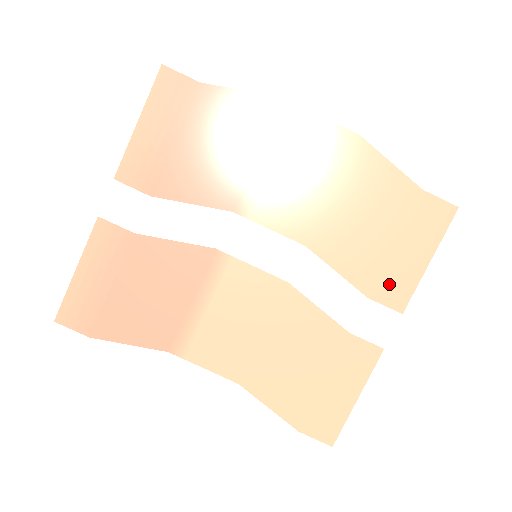
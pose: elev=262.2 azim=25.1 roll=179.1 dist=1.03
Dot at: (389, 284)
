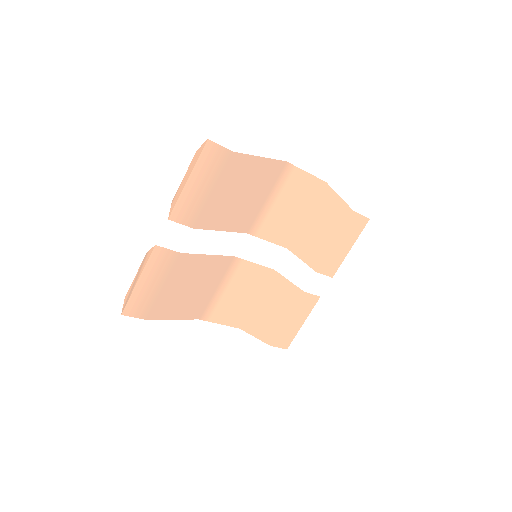
Dot at: (328, 263)
